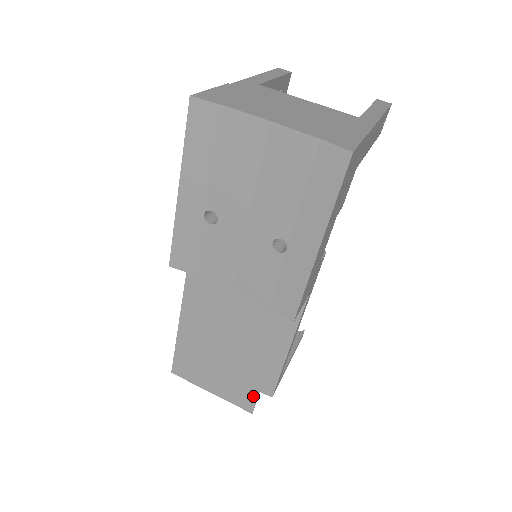
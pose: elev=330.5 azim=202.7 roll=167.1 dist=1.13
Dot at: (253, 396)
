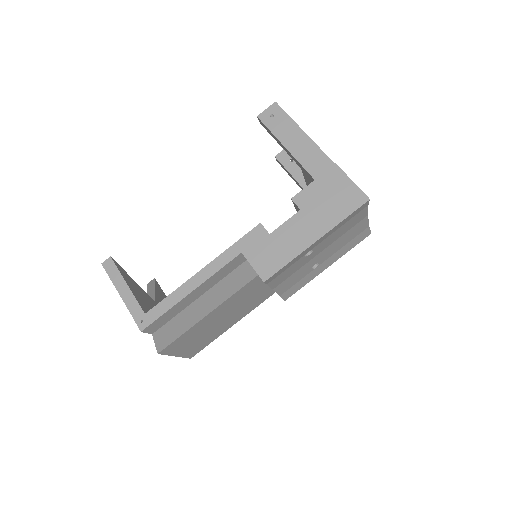
Dot at: (204, 347)
